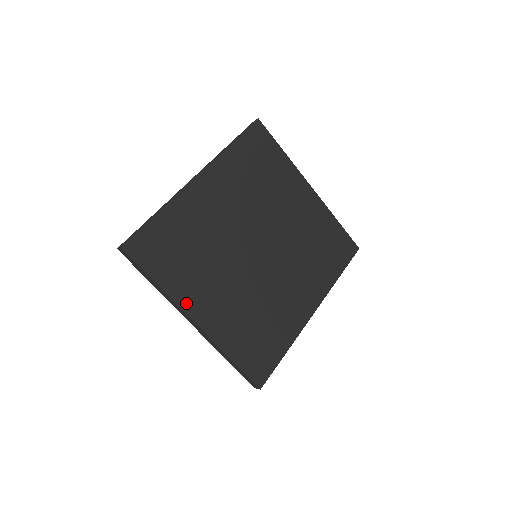
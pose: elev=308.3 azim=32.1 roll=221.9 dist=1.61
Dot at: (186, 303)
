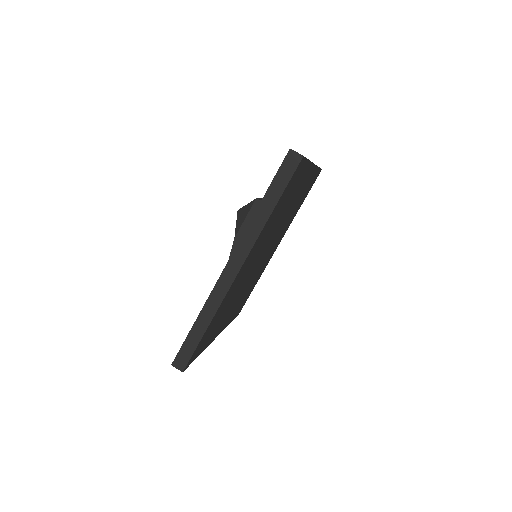
Dot at: occluded
